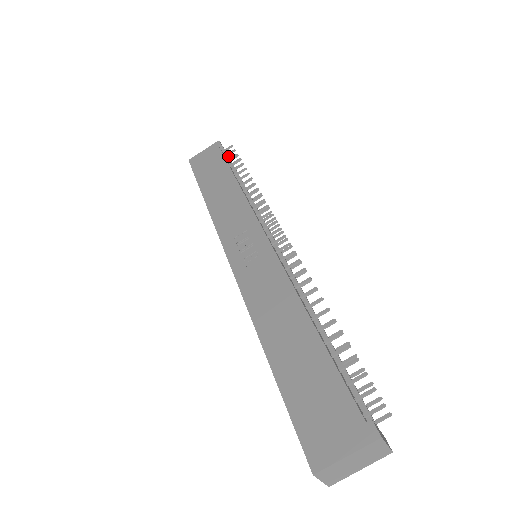
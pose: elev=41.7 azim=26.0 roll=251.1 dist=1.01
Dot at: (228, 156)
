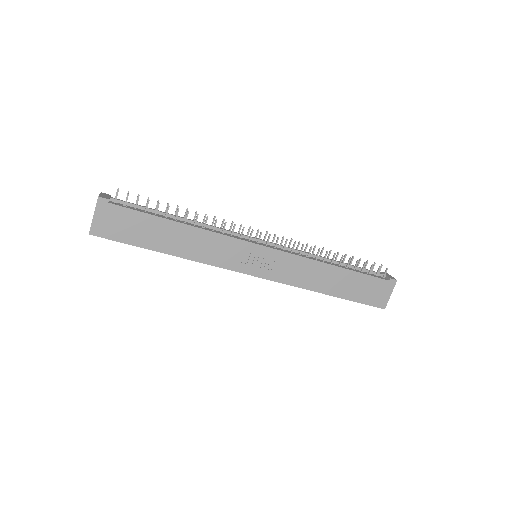
Dot at: (121, 201)
